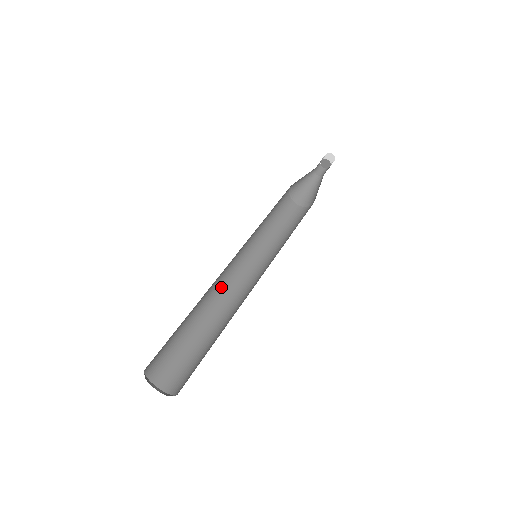
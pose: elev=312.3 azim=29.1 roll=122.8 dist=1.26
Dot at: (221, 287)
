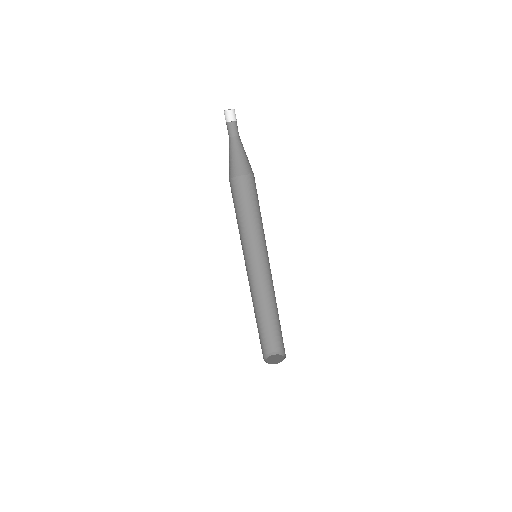
Dot at: (254, 285)
